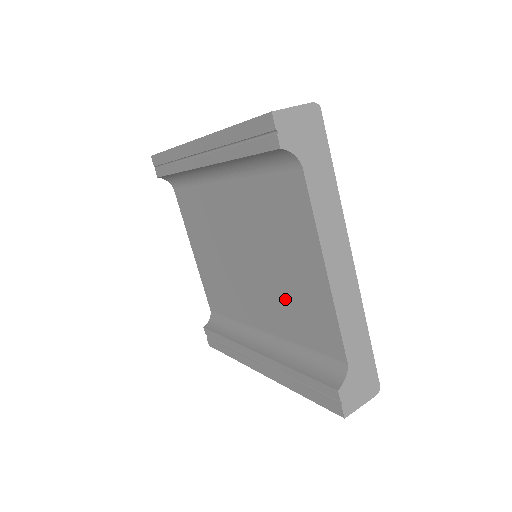
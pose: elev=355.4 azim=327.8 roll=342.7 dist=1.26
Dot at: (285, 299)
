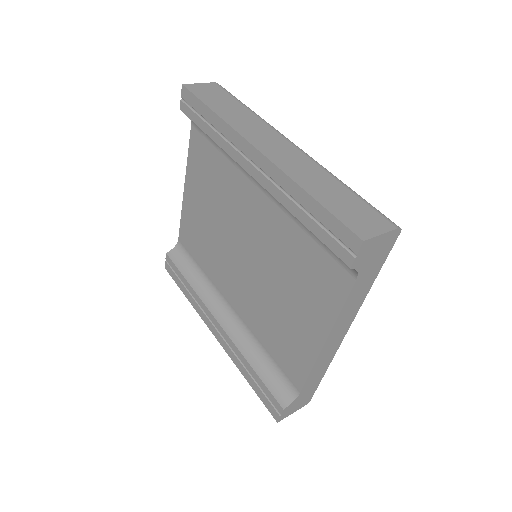
Dot at: (269, 316)
